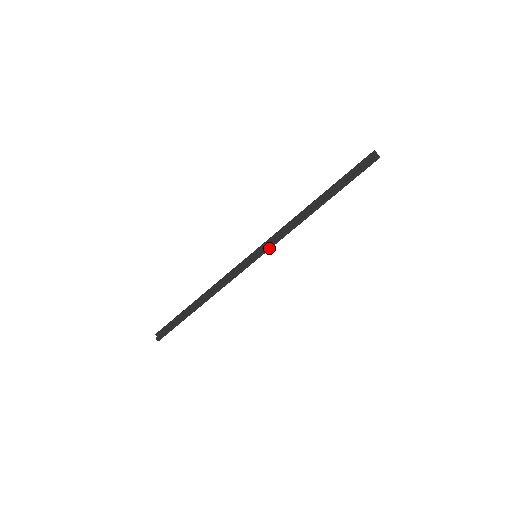
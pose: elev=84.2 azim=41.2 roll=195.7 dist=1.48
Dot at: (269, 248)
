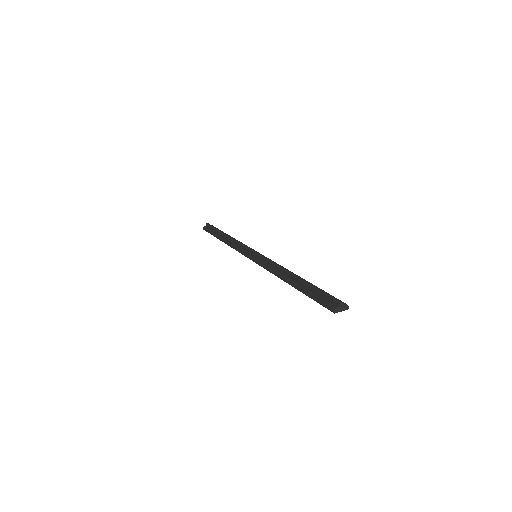
Dot at: (258, 263)
